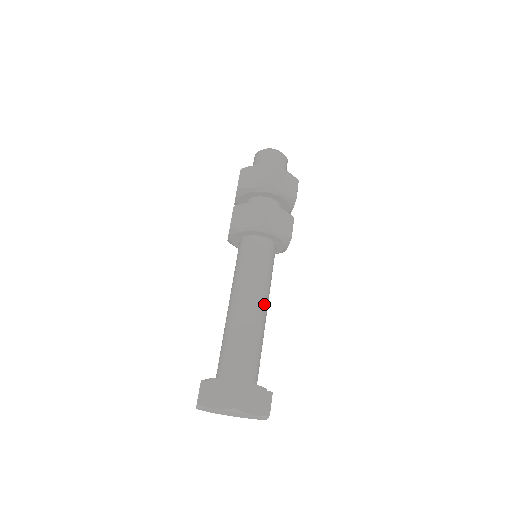
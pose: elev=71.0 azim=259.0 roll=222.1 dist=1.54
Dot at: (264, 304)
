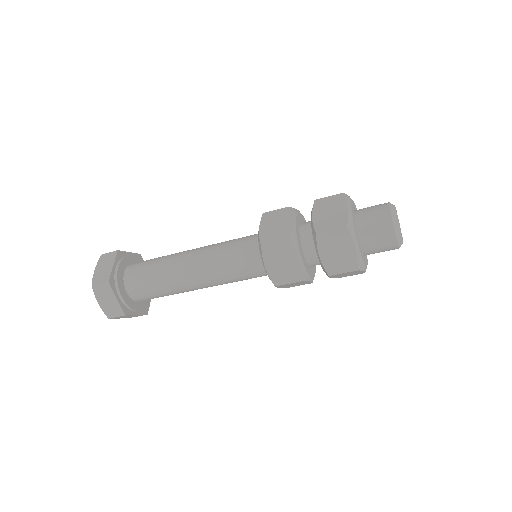
Dot at: occluded
